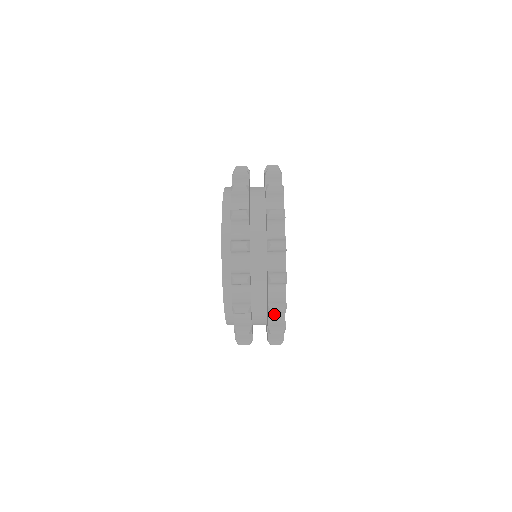
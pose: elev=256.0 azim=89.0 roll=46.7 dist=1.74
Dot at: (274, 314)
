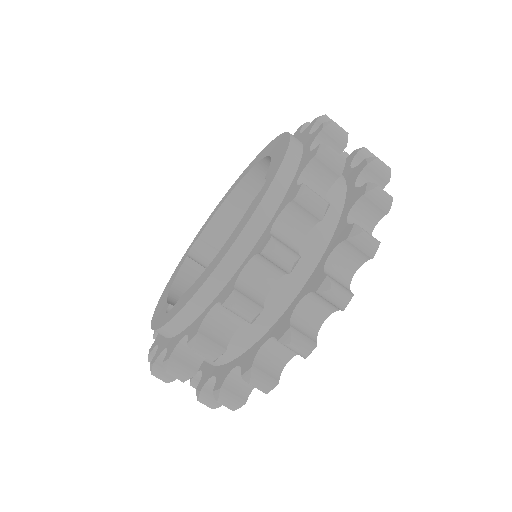
Dot at: occluded
